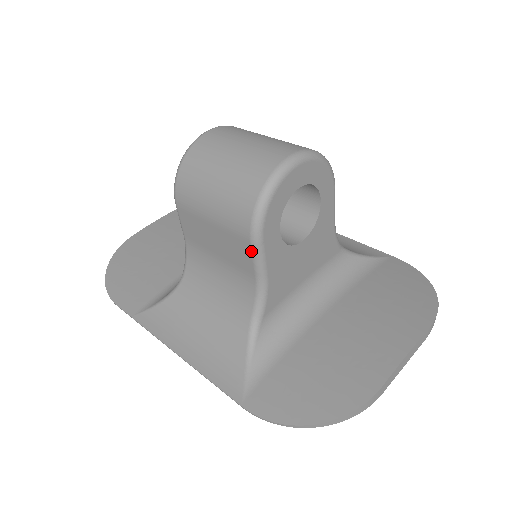
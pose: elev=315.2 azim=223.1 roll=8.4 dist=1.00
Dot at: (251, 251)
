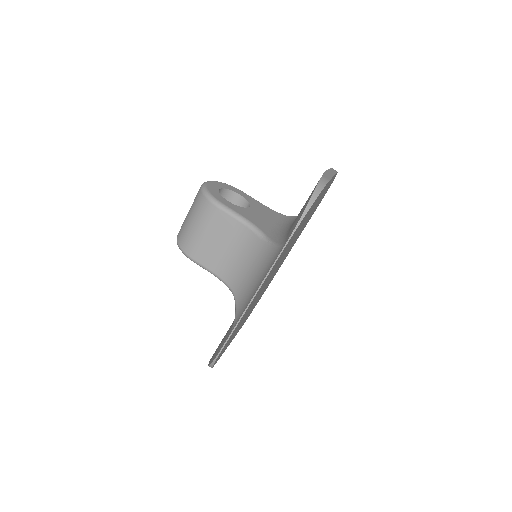
Dot at: (223, 212)
